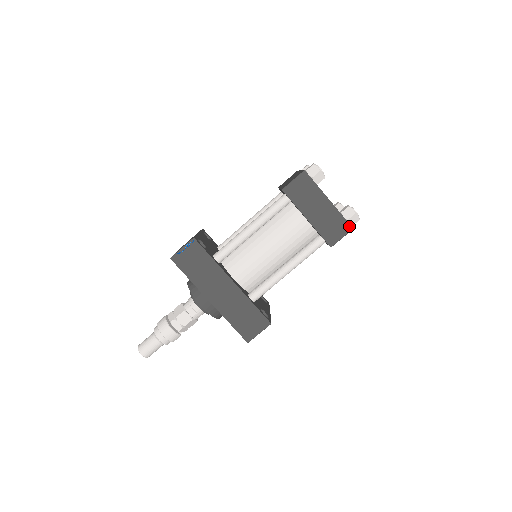
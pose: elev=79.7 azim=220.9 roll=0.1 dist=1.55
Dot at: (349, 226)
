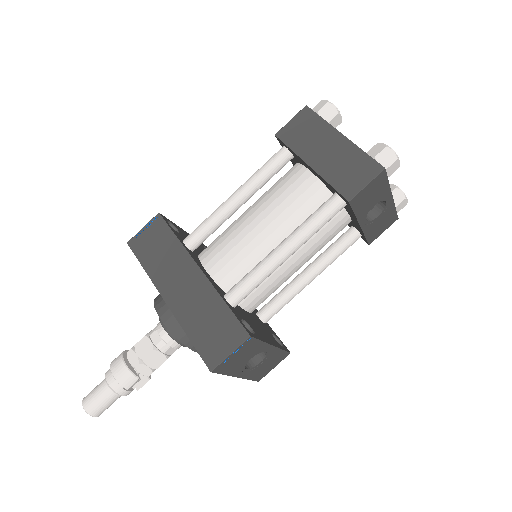
Dot at: (377, 165)
